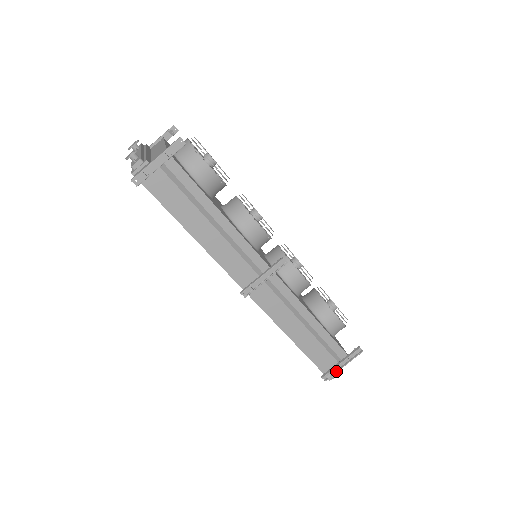
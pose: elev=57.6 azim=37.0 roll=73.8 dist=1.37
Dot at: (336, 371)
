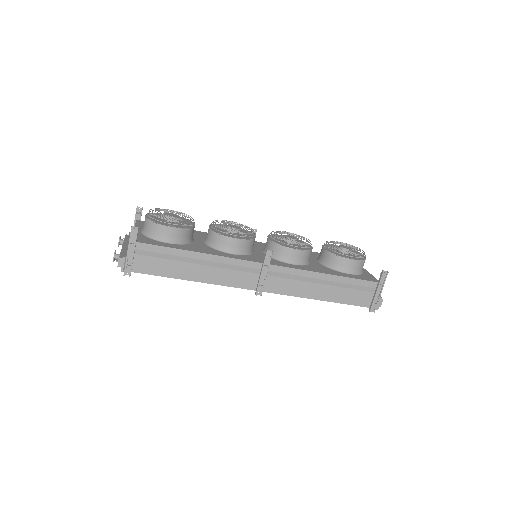
Dot at: (377, 300)
